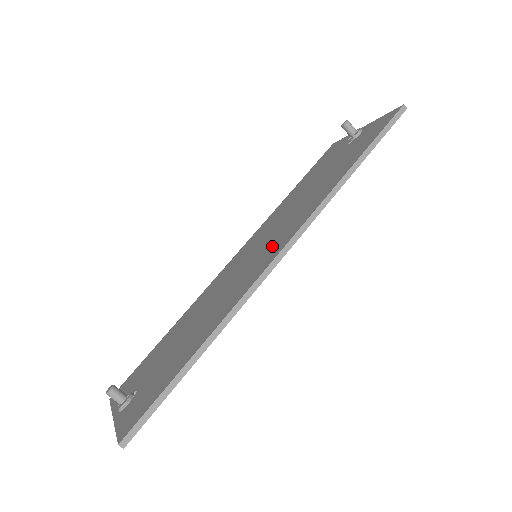
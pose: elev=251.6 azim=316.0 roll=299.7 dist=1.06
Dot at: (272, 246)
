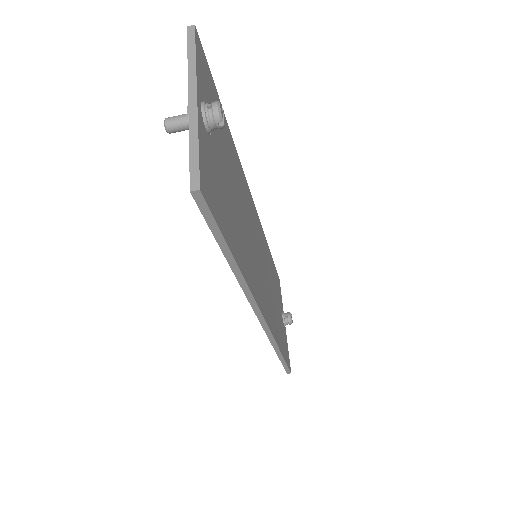
Dot at: occluded
